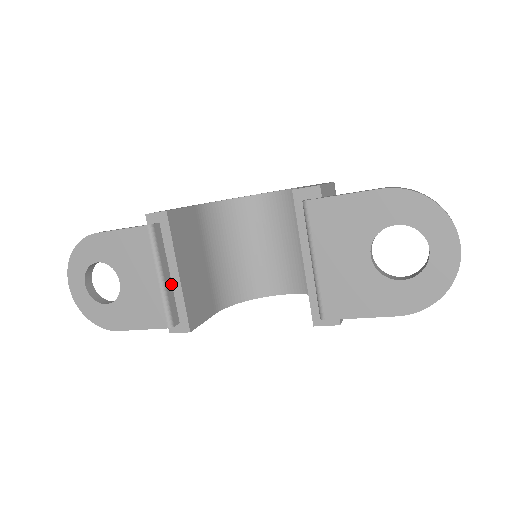
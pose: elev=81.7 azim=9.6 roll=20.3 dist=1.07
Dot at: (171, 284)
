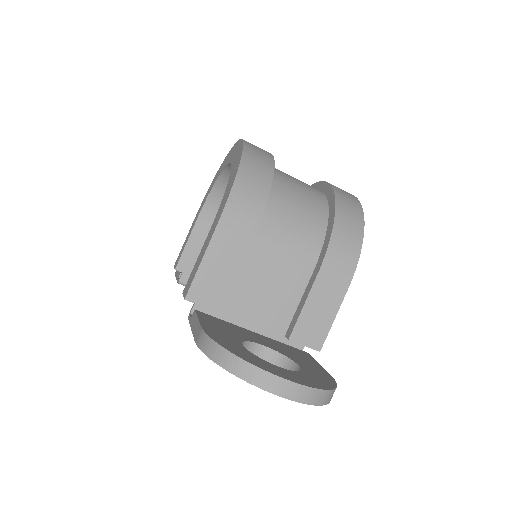
Dot at: occluded
